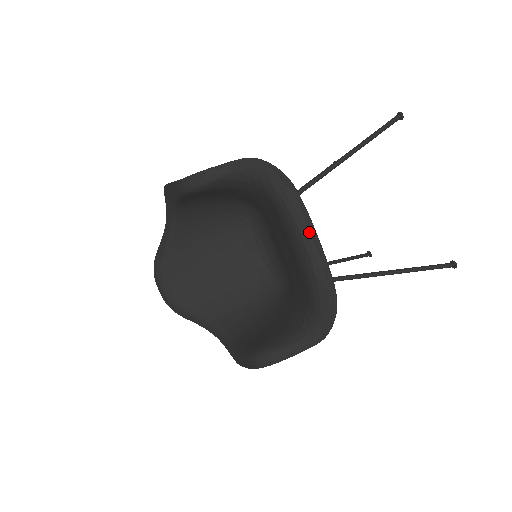
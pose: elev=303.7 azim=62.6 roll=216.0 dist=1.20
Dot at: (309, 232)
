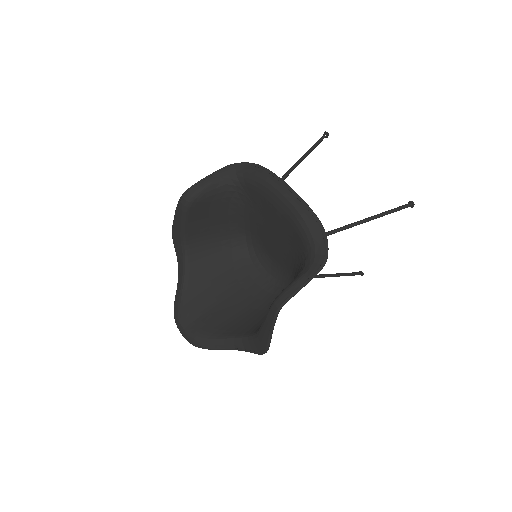
Dot at: (283, 186)
